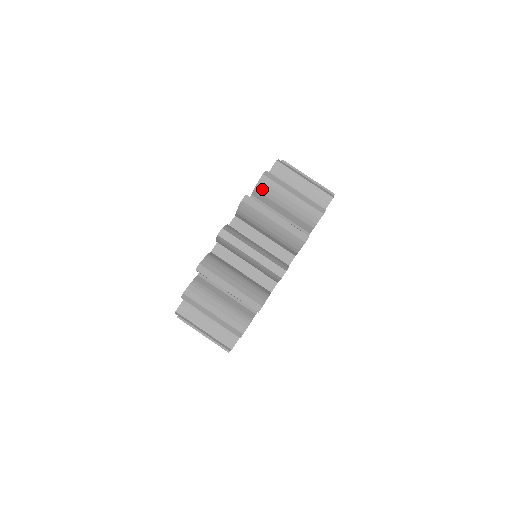
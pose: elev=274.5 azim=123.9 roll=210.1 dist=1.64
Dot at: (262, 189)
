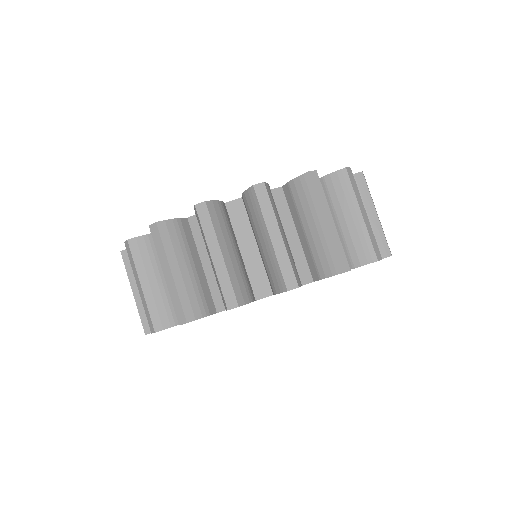
Dot at: occluded
